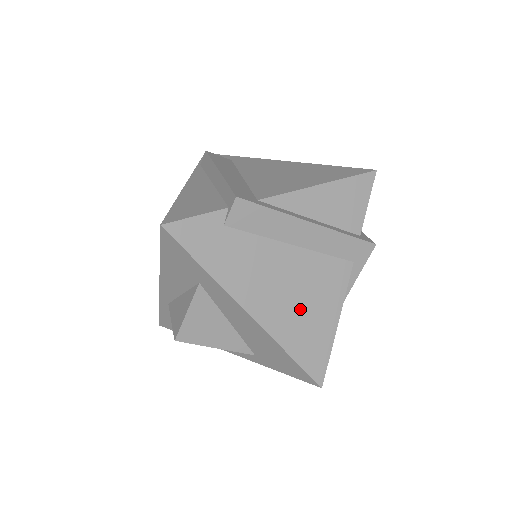
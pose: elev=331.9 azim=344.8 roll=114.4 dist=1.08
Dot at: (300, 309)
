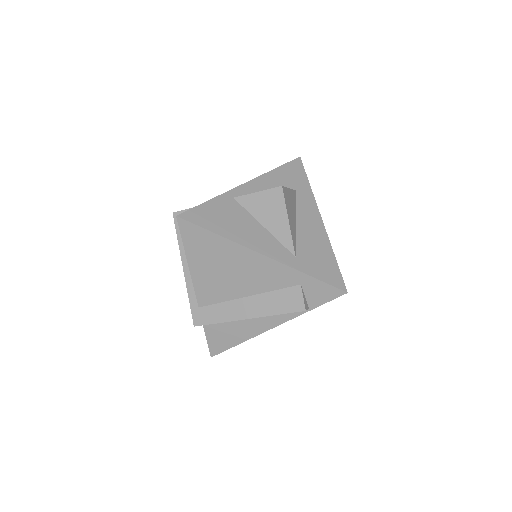
Dot at: occluded
